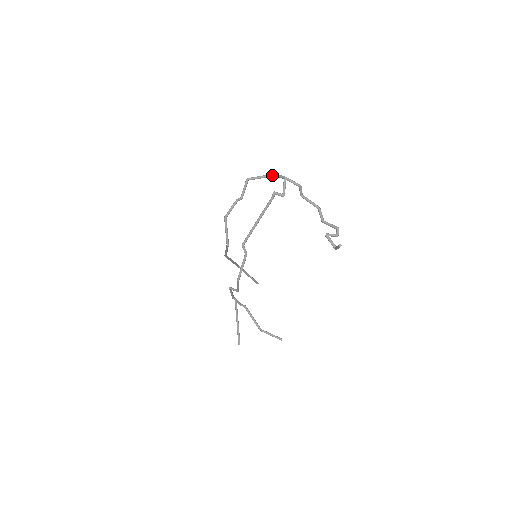
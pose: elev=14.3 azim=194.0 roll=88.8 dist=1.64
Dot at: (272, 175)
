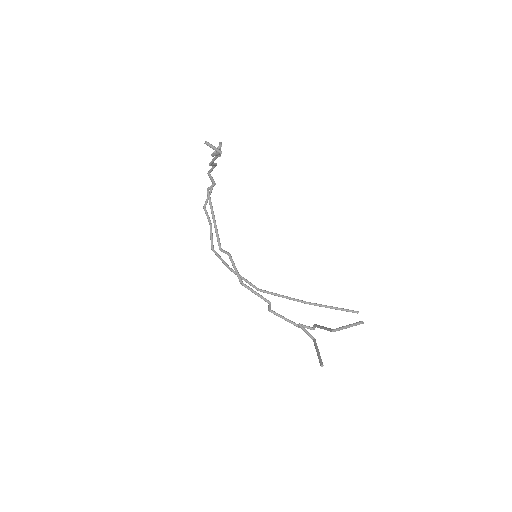
Dot at: occluded
